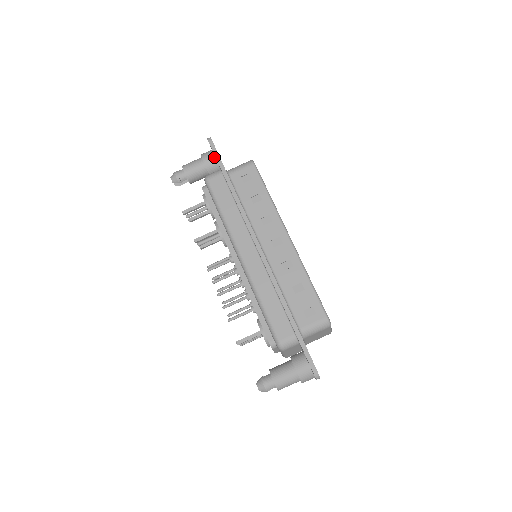
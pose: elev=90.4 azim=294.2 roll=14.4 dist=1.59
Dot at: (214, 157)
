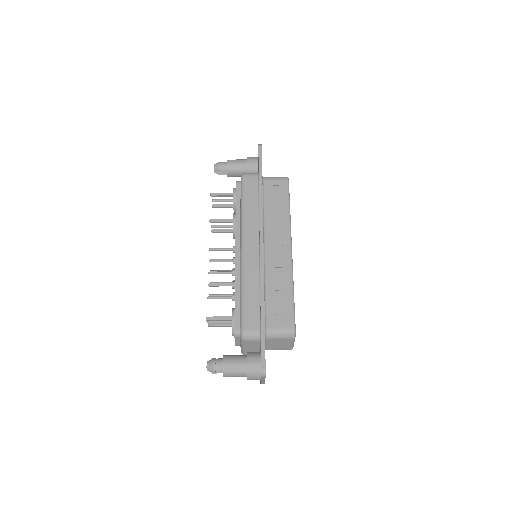
Dot at: (257, 162)
